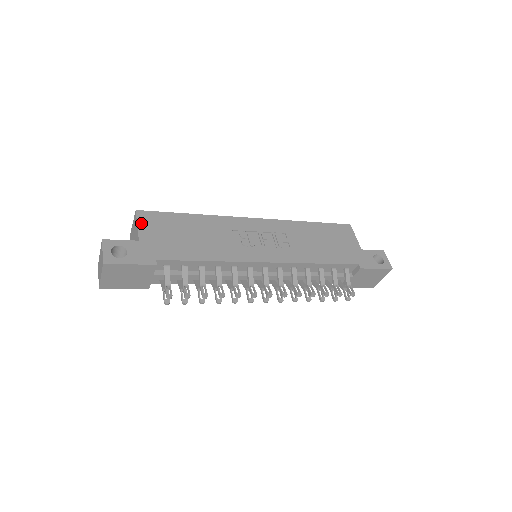
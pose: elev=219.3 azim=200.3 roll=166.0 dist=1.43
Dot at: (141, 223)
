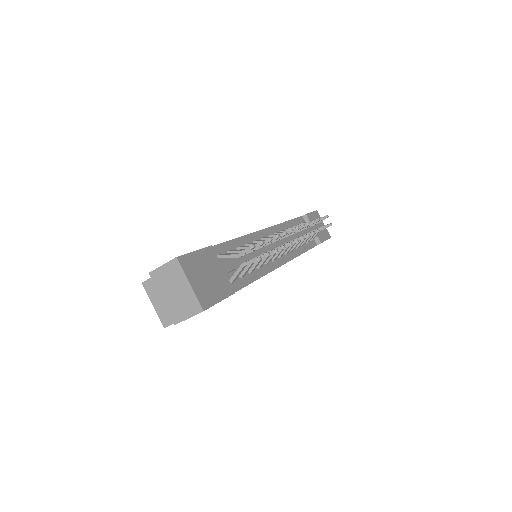
Dot at: occluded
